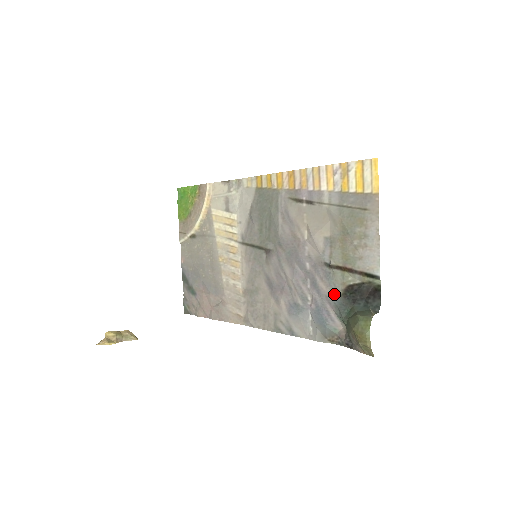
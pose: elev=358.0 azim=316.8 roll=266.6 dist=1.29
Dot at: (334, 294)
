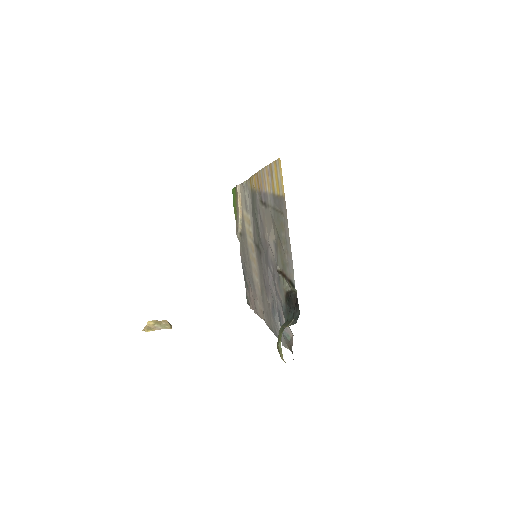
Dot at: (282, 300)
